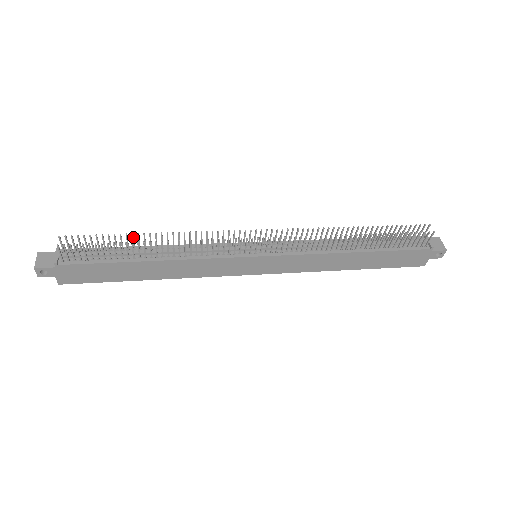
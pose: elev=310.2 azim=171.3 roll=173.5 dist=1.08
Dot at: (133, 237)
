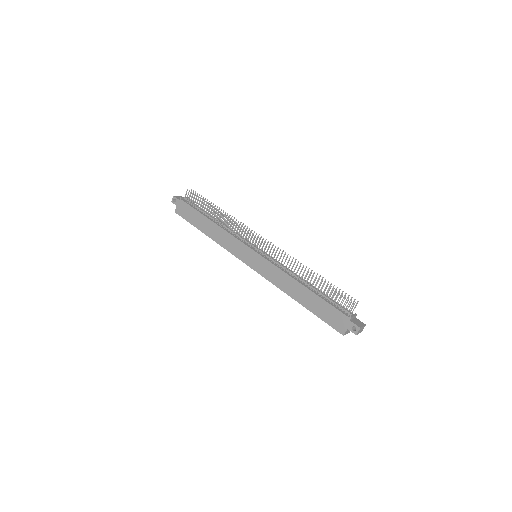
Dot at: occluded
